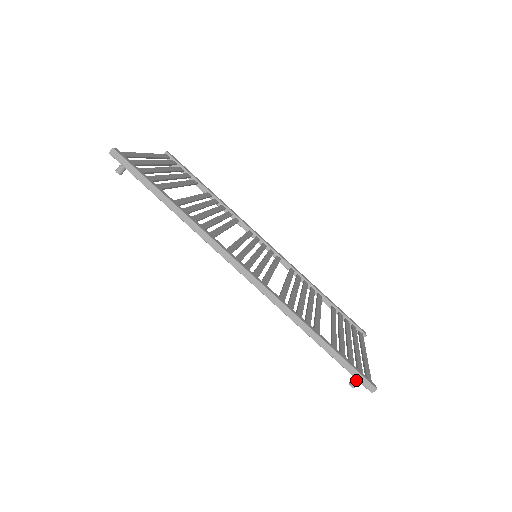
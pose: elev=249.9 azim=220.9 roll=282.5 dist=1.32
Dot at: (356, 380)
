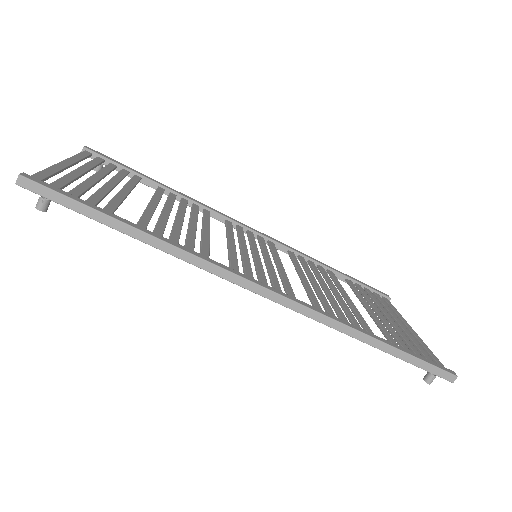
Dot at: (432, 375)
